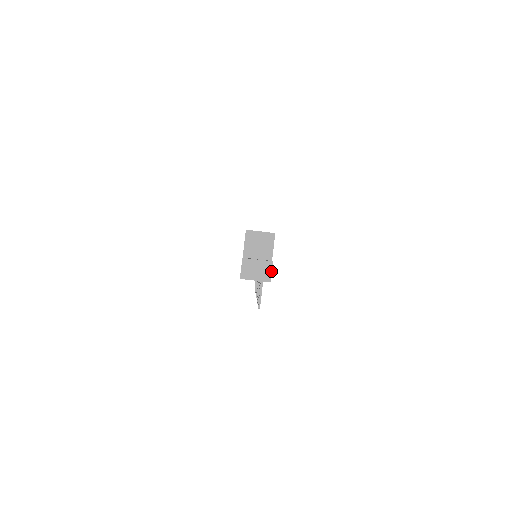
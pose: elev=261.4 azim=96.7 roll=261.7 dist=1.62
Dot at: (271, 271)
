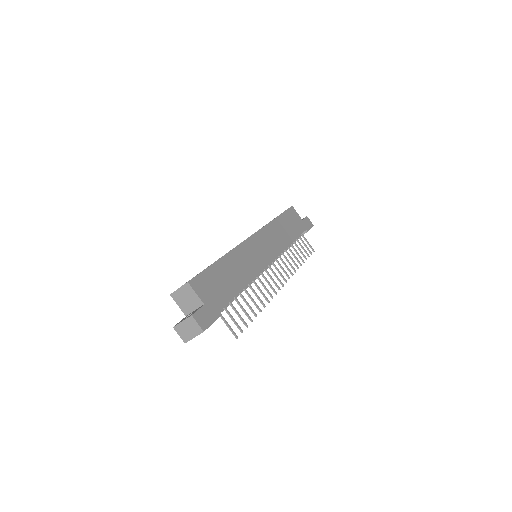
Dot at: (197, 323)
